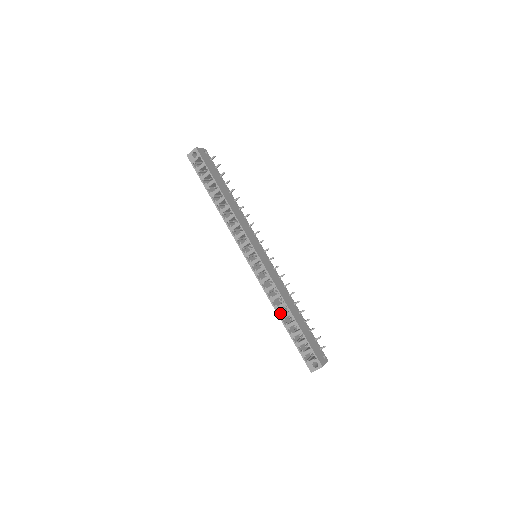
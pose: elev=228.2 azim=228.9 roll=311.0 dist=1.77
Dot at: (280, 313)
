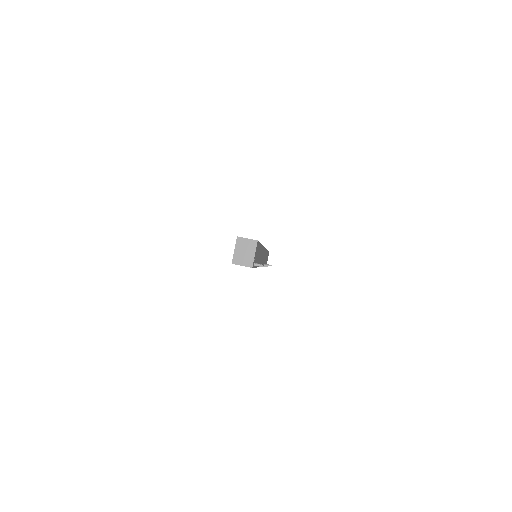
Dot at: occluded
